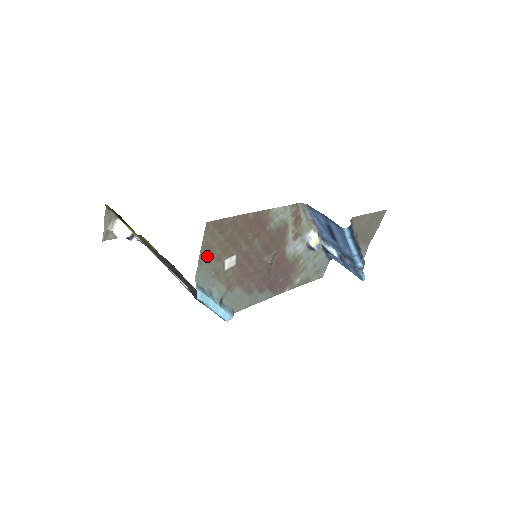
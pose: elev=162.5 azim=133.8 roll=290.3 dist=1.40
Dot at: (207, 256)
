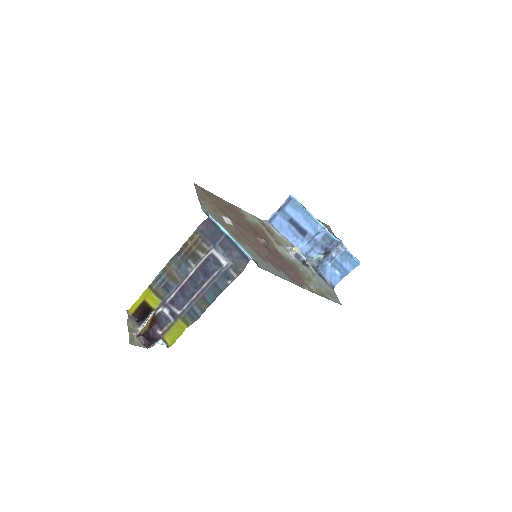
Dot at: (205, 204)
